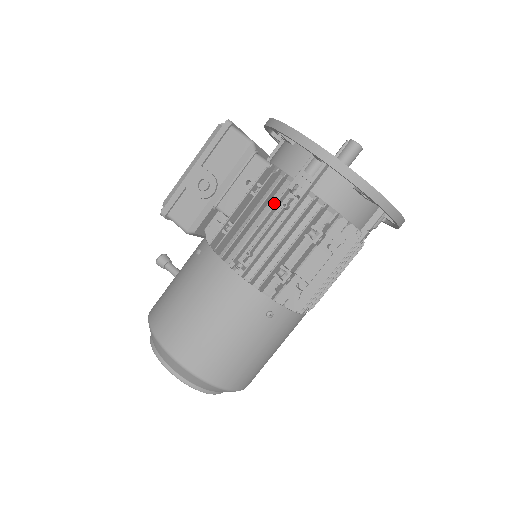
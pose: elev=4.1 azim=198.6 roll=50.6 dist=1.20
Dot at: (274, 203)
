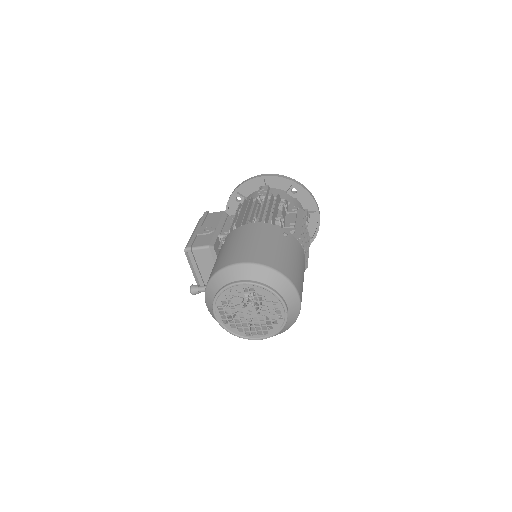
Dot at: occluded
